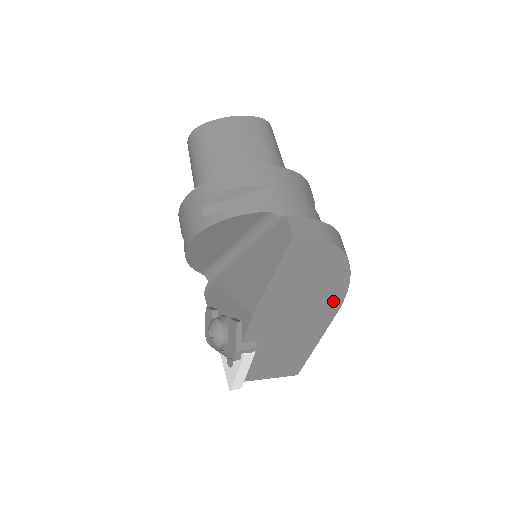
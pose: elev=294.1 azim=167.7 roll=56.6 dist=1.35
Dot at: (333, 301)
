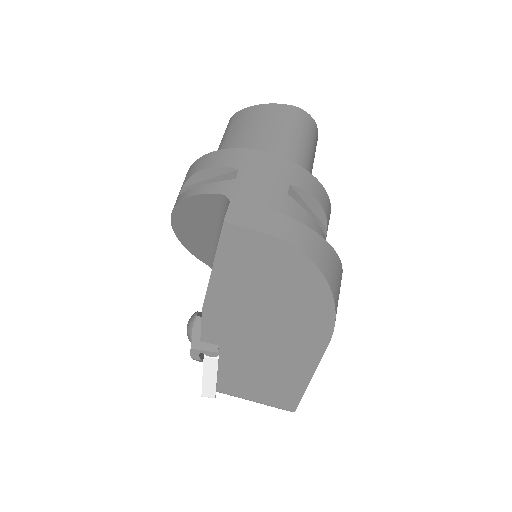
Dot at: (316, 325)
